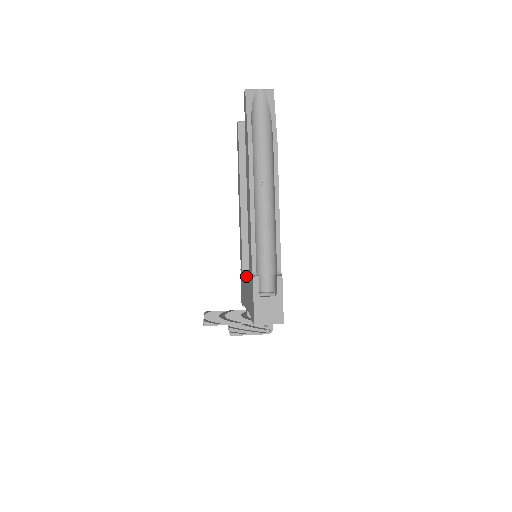
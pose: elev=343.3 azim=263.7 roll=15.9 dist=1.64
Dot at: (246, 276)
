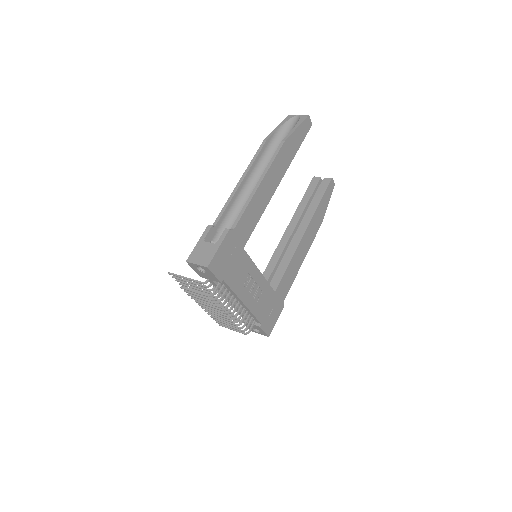
Dot at: occluded
